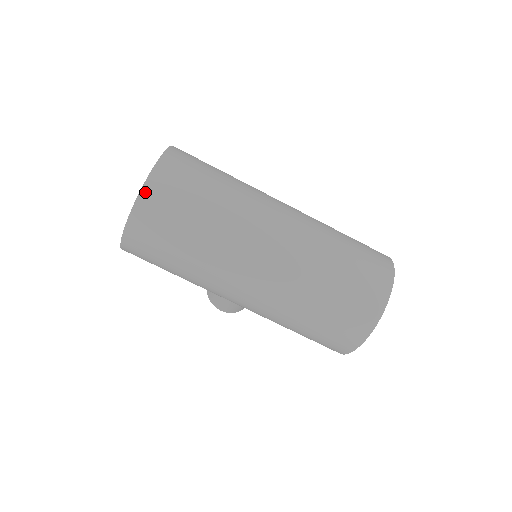
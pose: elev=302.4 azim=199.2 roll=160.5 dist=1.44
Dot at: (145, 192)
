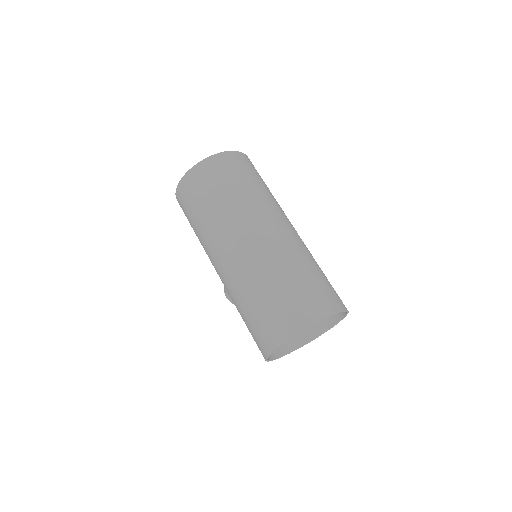
Dot at: (201, 164)
